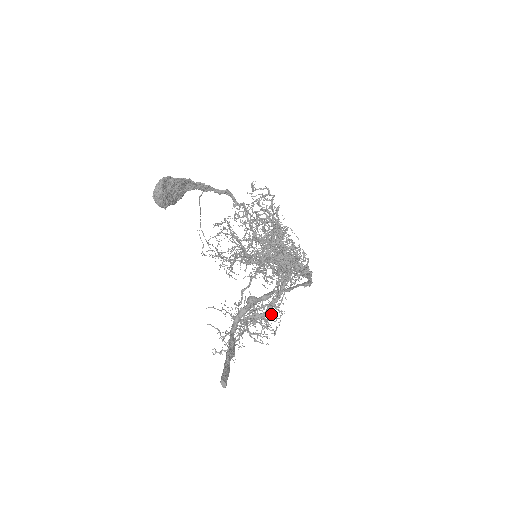
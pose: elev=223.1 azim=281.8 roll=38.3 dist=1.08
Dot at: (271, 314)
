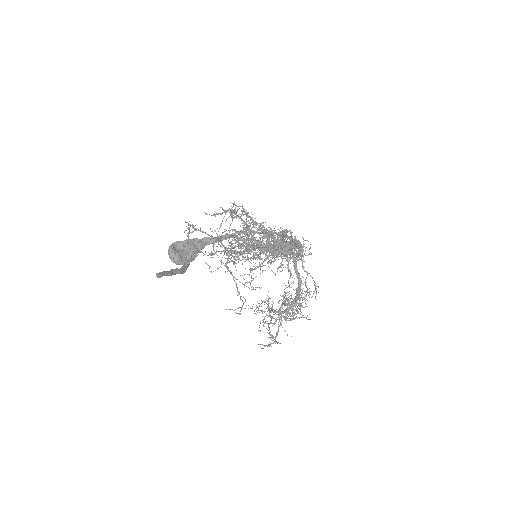
Dot at: (297, 296)
